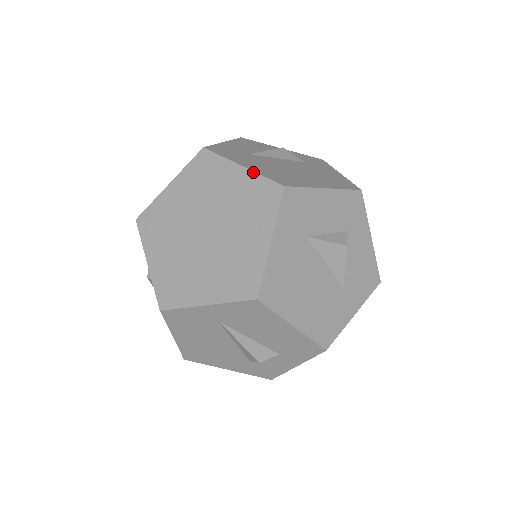
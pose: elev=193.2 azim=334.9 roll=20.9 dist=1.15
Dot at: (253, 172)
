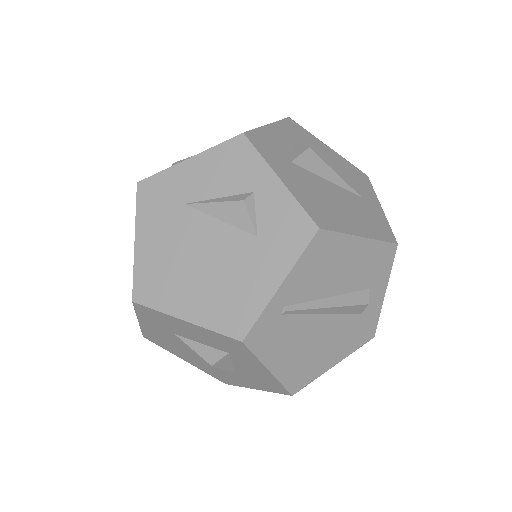
Dot at: (134, 258)
